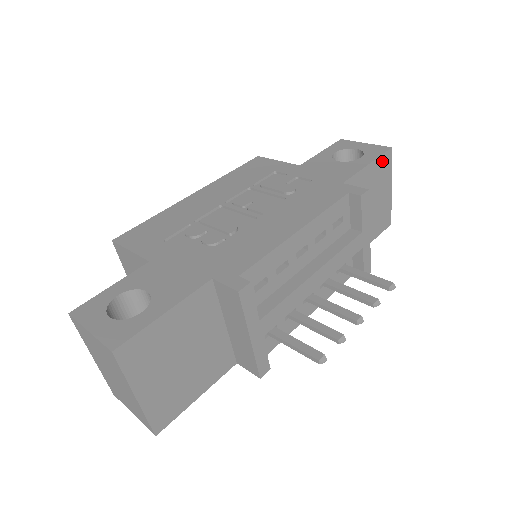
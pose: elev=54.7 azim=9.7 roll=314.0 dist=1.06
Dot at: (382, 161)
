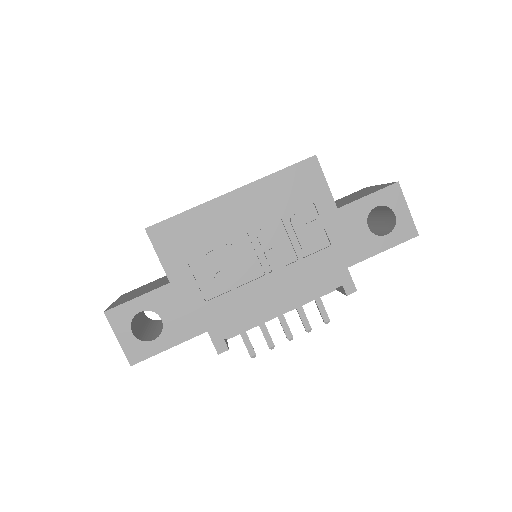
Dot at: (401, 241)
